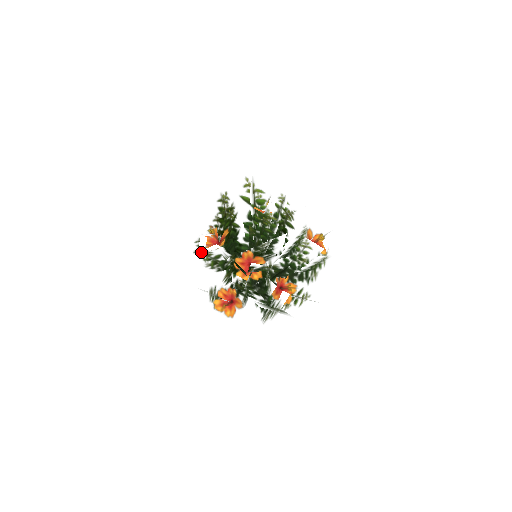
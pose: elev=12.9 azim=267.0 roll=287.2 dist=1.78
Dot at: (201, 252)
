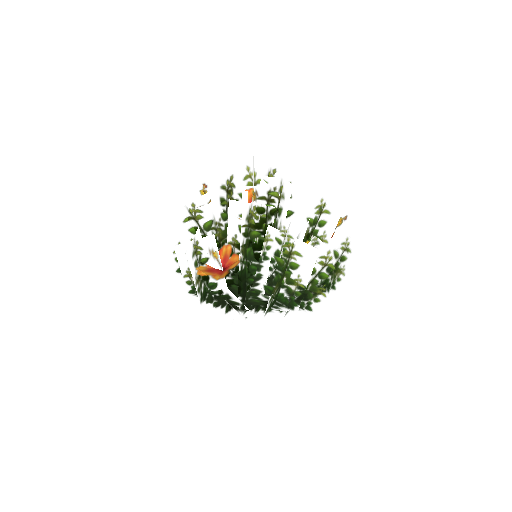
Dot at: (188, 207)
